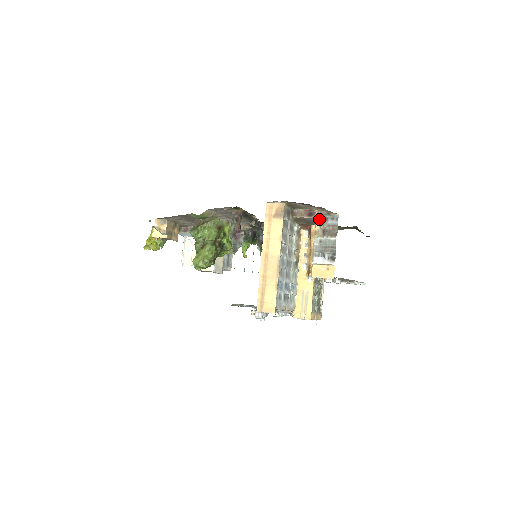
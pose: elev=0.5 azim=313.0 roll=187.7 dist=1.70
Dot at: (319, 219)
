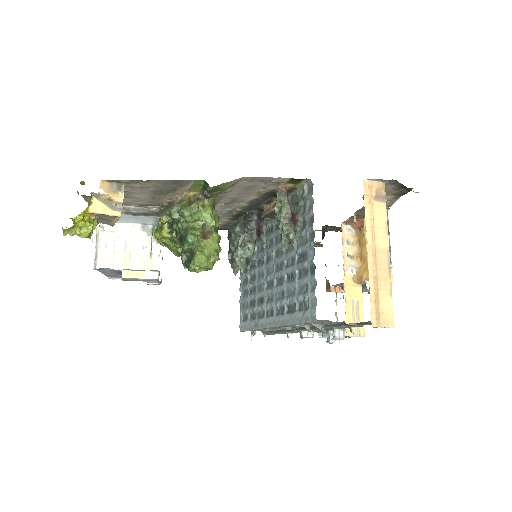
Dot at: occluded
